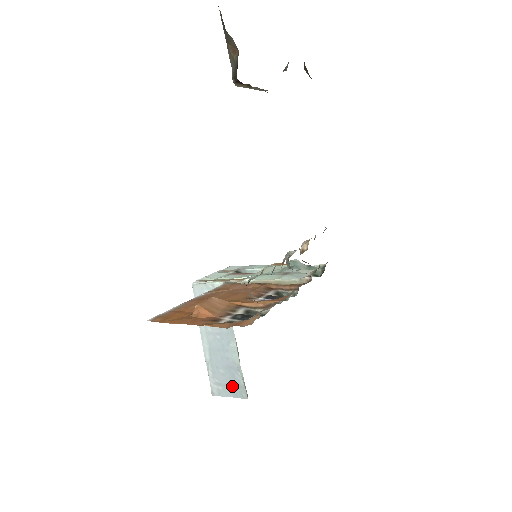
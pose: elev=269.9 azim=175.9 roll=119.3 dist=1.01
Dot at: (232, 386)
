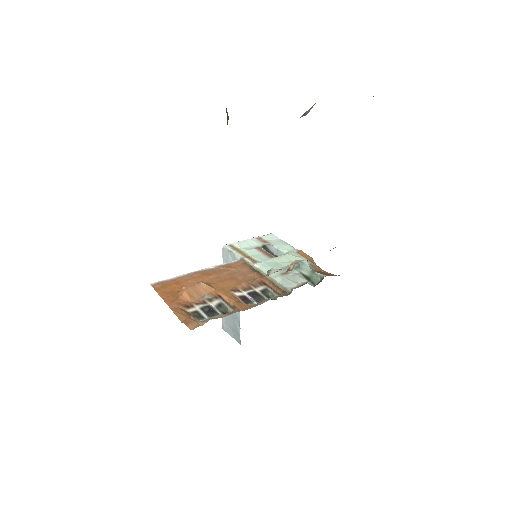
Dot at: (234, 331)
